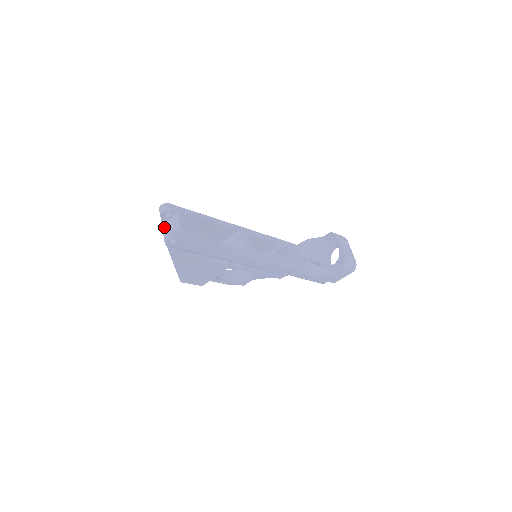
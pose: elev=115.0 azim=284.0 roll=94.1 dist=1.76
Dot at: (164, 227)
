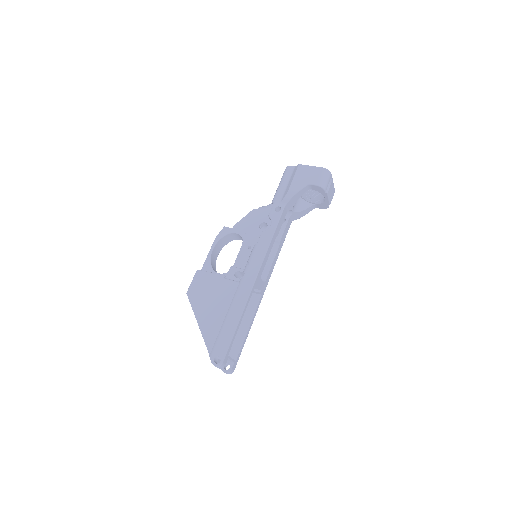
Dot at: (217, 362)
